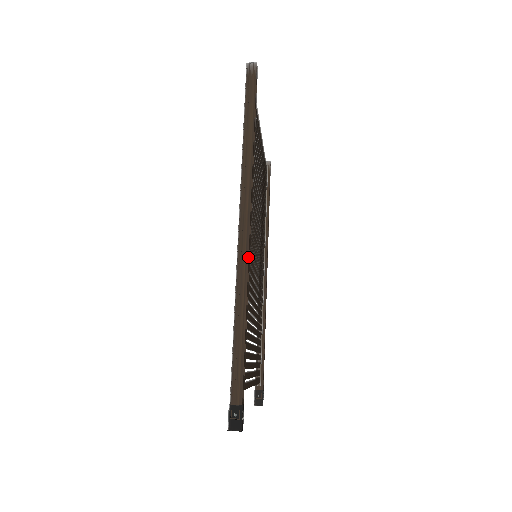
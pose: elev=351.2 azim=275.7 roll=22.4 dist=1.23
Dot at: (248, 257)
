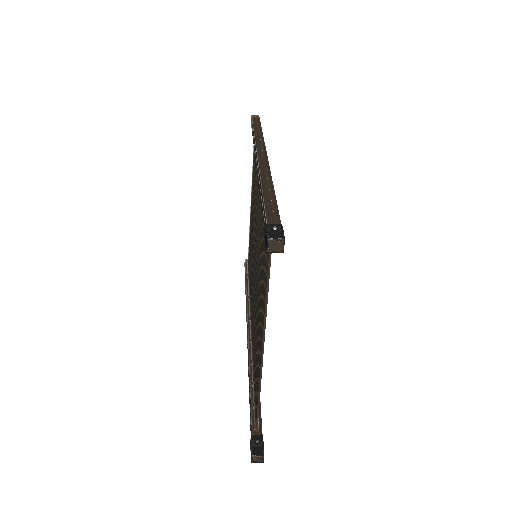
Dot at: occluded
